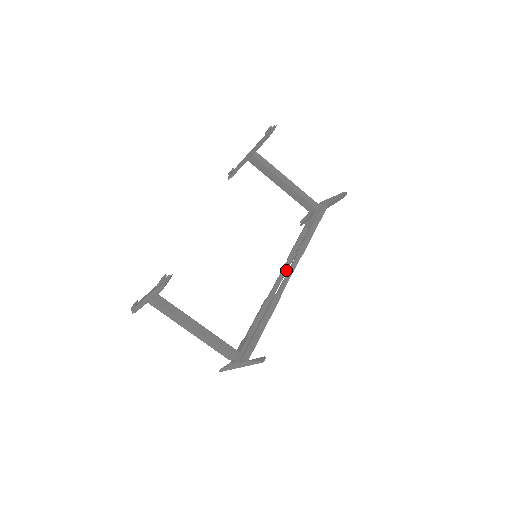
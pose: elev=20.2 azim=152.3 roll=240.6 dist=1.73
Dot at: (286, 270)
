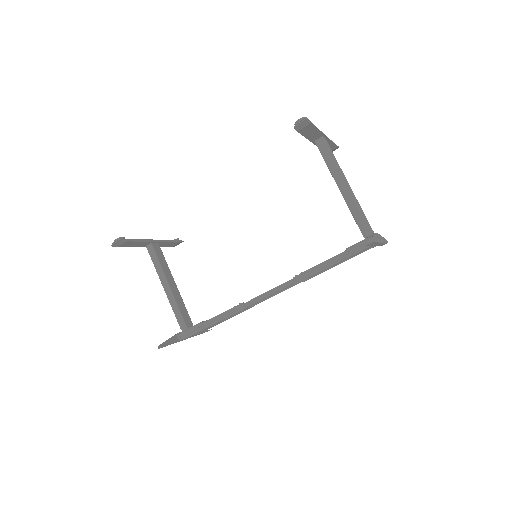
Dot at: occluded
